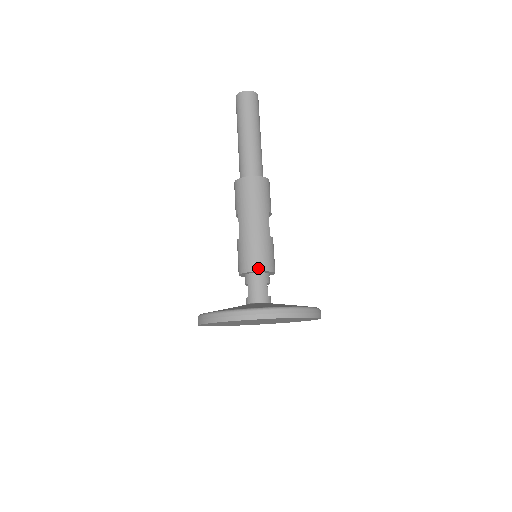
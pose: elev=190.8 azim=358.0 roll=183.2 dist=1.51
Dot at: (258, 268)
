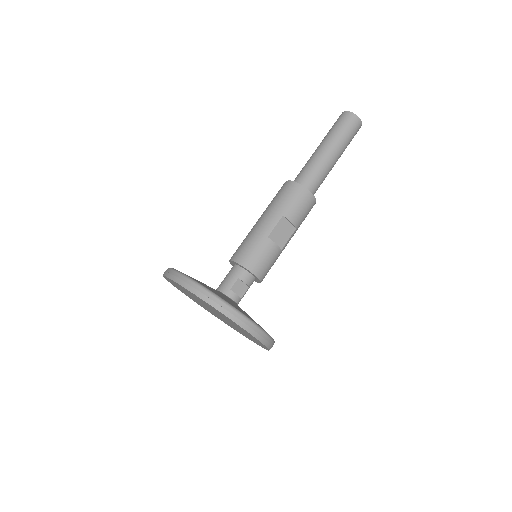
Dot at: (235, 258)
